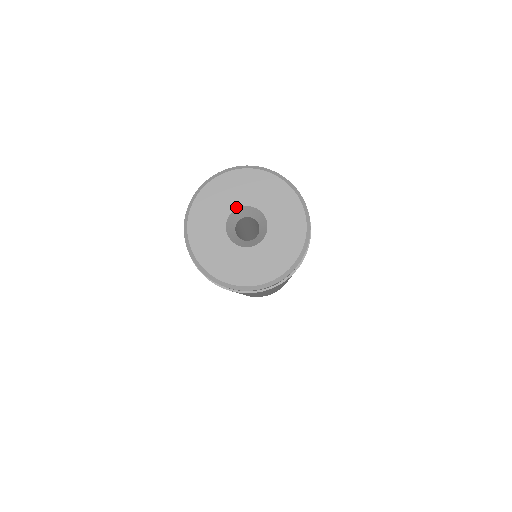
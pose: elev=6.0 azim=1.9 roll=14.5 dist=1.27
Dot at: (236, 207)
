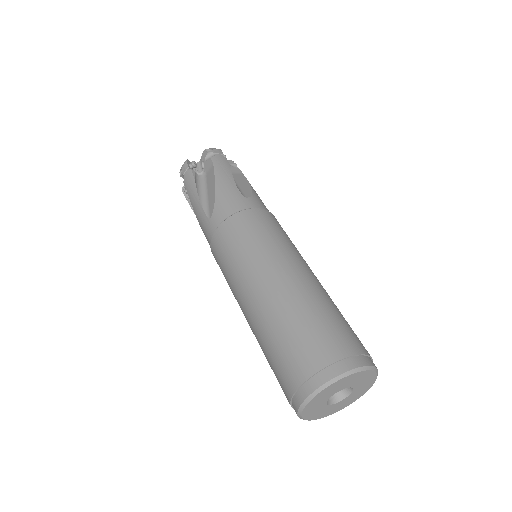
Dot at: occluded
